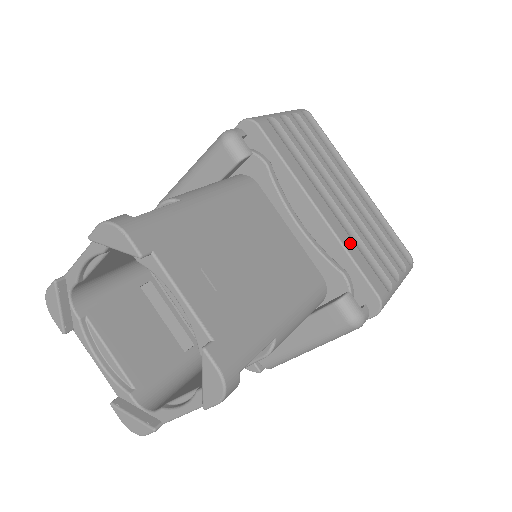
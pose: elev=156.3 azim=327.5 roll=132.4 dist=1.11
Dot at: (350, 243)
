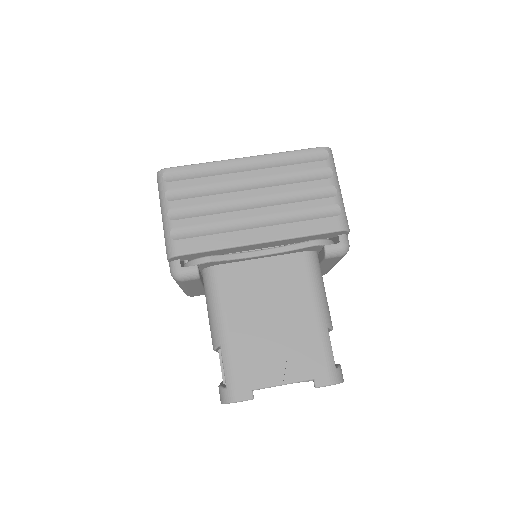
Dot at: (294, 228)
